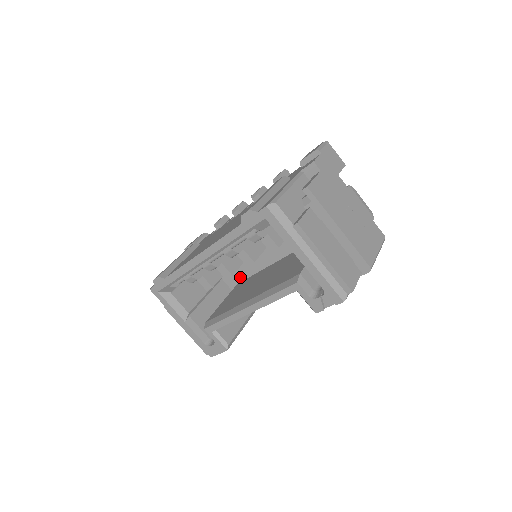
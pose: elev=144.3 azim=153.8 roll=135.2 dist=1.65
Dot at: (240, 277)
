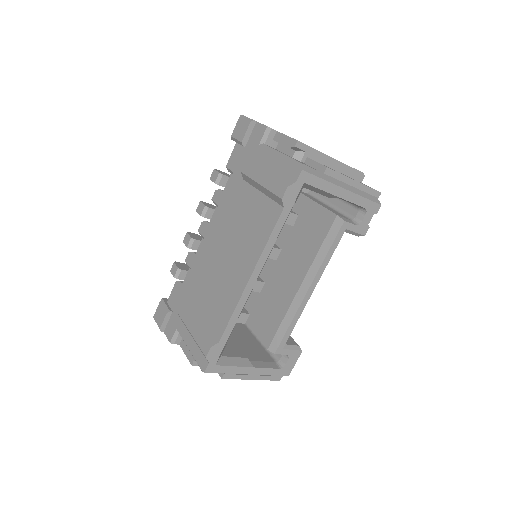
Dot at: occluded
